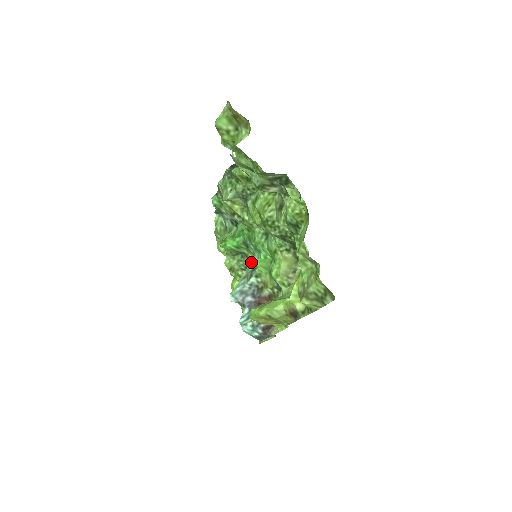
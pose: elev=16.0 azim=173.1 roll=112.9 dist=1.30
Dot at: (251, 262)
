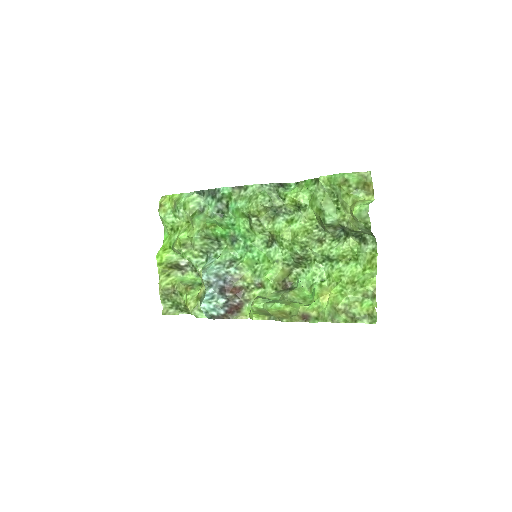
Dot at: (229, 253)
